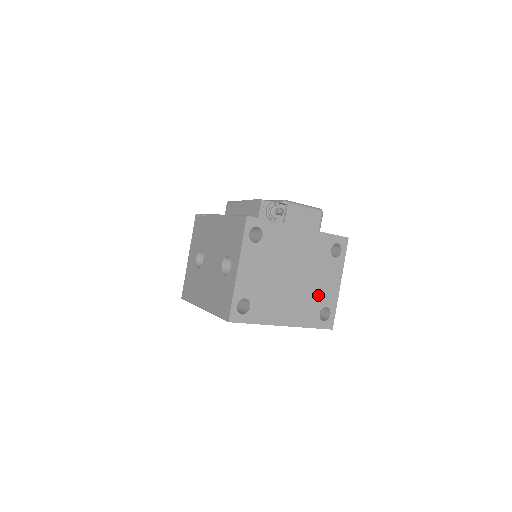
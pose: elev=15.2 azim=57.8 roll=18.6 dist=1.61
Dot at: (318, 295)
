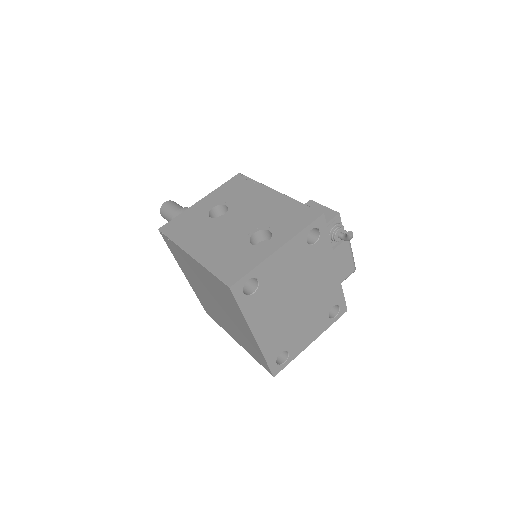
Dot at: (294, 336)
